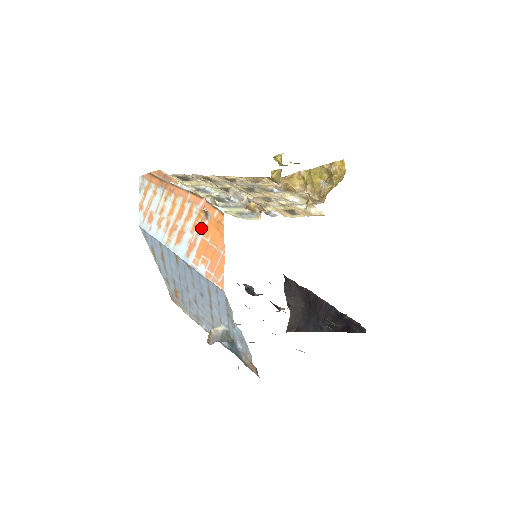
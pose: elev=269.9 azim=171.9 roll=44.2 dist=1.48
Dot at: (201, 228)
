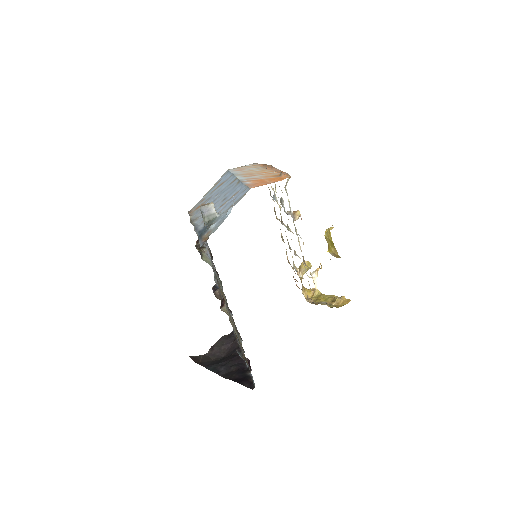
Dot at: (269, 177)
